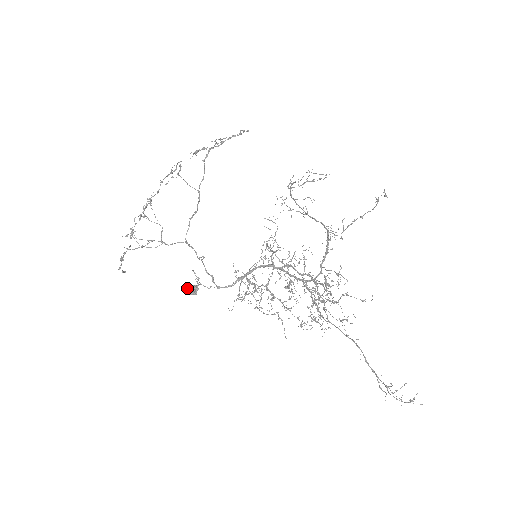
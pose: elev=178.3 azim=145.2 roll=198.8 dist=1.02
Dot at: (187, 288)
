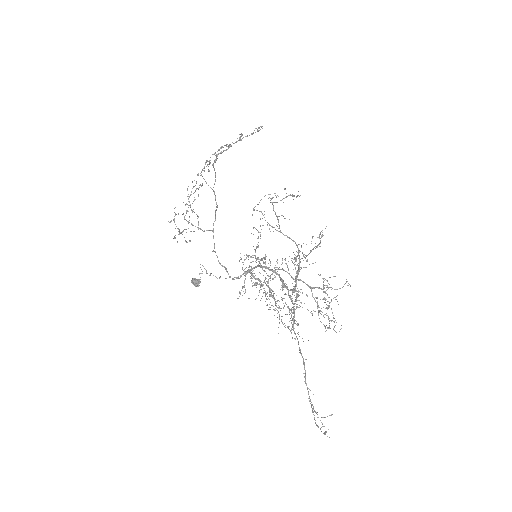
Dot at: (192, 281)
